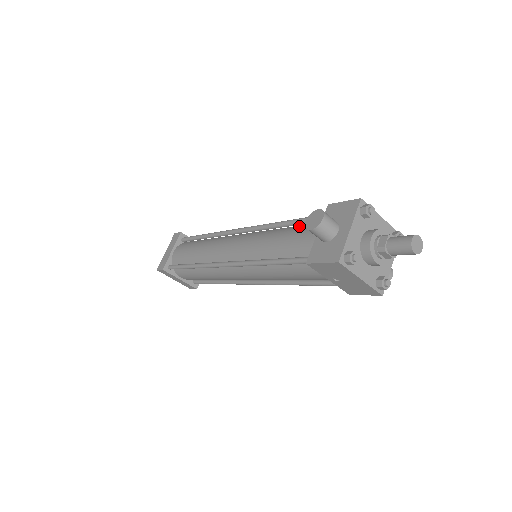
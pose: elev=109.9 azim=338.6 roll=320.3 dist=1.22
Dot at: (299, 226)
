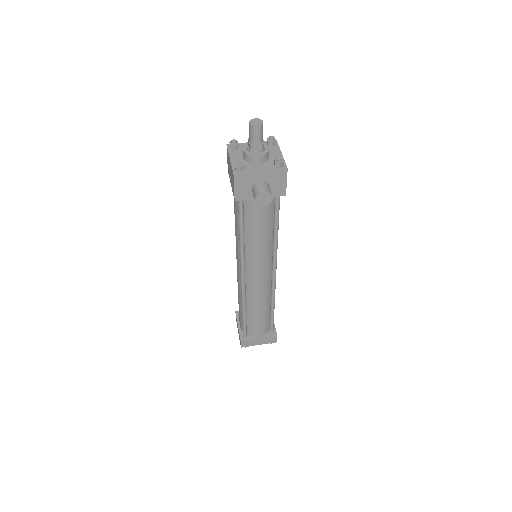
Dot at: occluded
